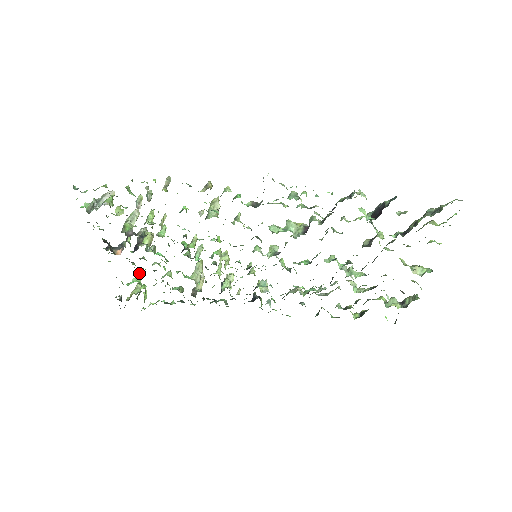
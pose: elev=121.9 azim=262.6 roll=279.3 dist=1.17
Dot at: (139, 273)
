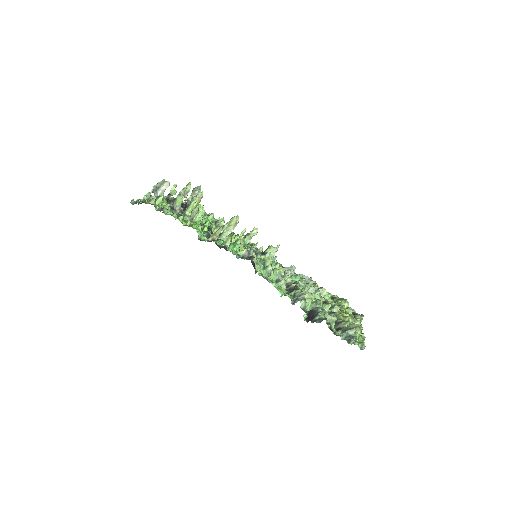
Dot at: occluded
